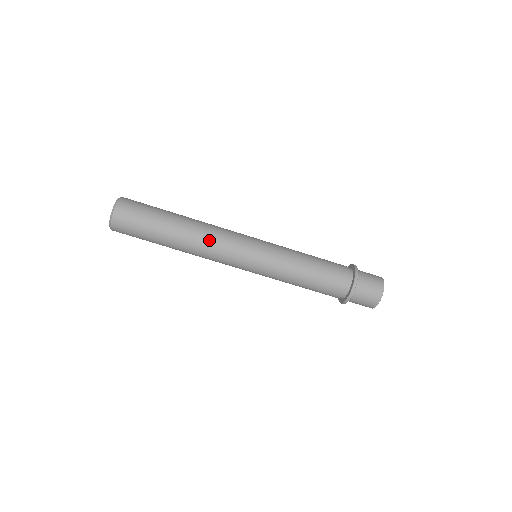
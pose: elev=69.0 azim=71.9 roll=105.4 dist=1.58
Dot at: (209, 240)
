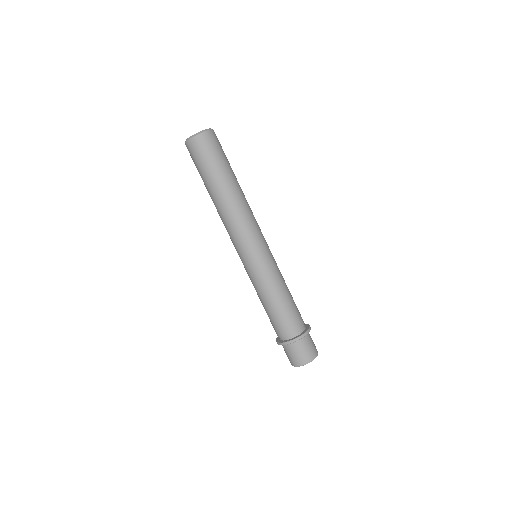
Dot at: (245, 212)
